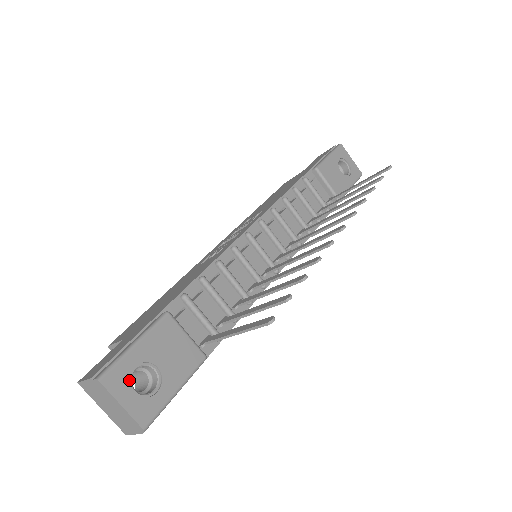
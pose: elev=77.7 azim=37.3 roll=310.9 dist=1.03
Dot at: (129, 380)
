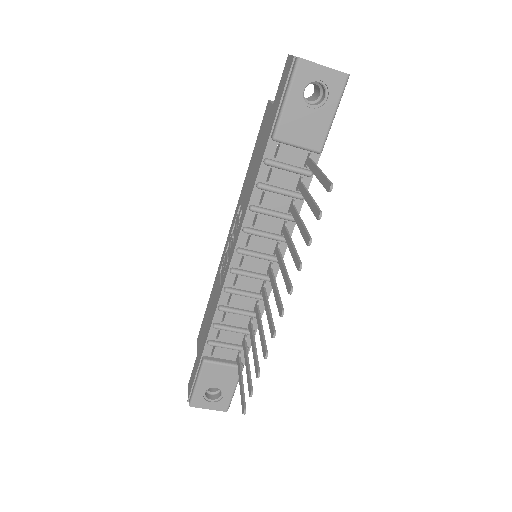
Dot at: (205, 399)
